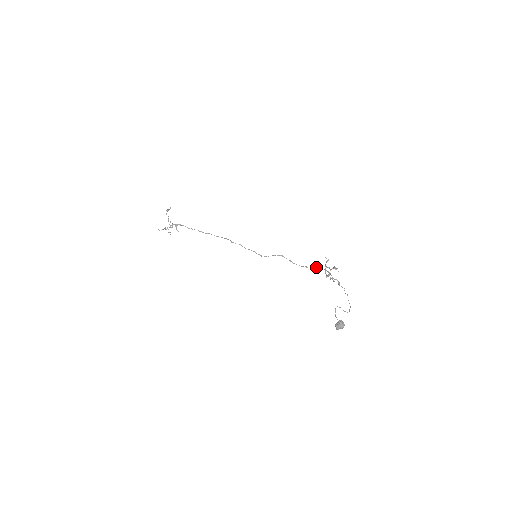
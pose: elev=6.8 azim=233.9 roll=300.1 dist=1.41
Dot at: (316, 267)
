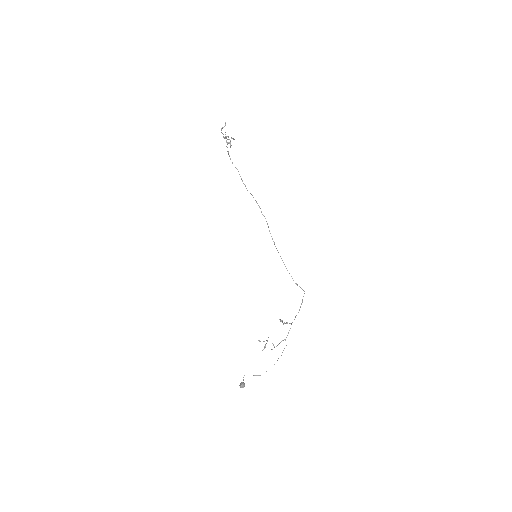
Dot at: (303, 290)
